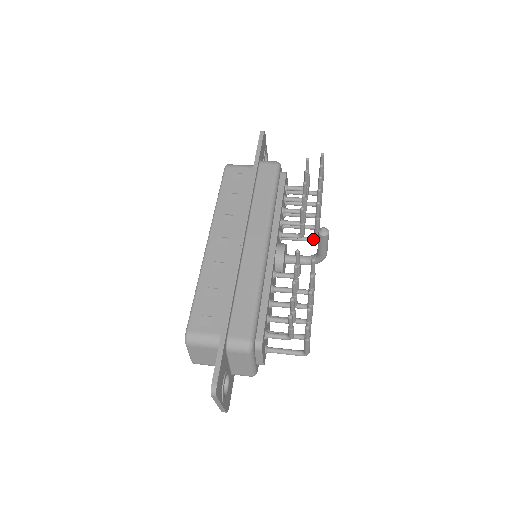
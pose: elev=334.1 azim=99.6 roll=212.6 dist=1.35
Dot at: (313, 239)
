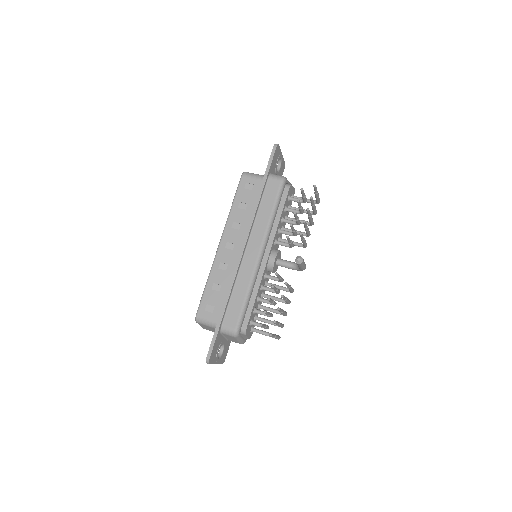
Dot at: (303, 246)
